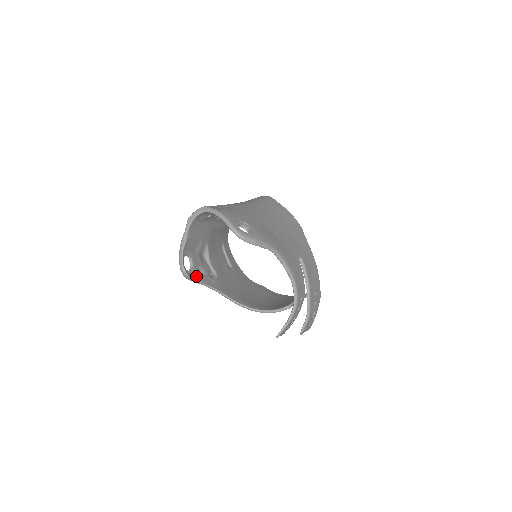
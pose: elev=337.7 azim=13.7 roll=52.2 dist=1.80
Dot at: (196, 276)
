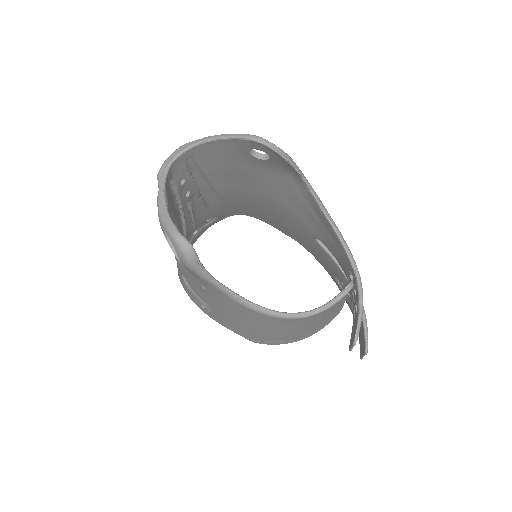
Dot at: occluded
